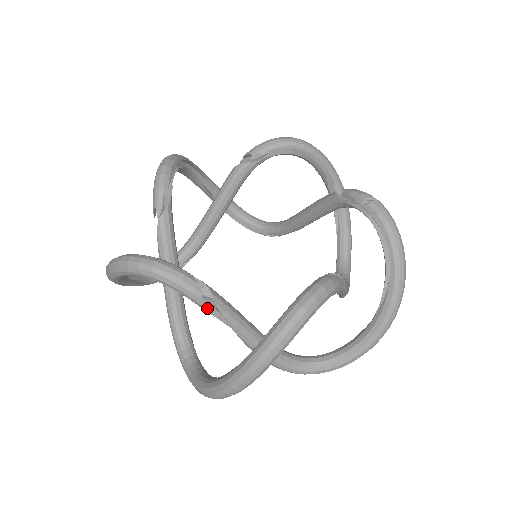
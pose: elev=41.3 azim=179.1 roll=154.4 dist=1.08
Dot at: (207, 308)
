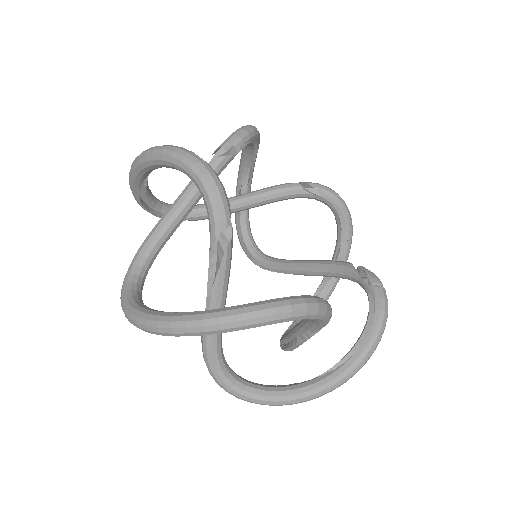
Dot at: (212, 247)
